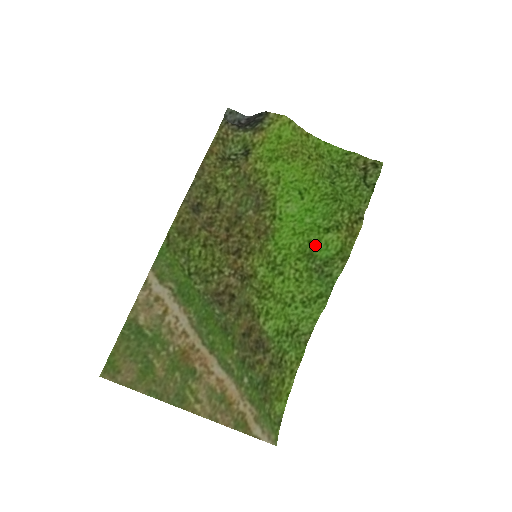
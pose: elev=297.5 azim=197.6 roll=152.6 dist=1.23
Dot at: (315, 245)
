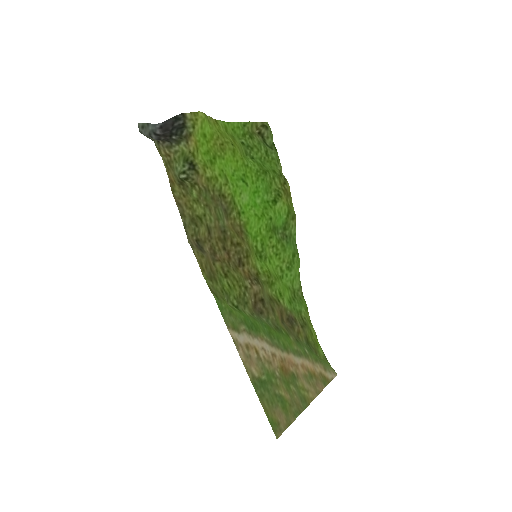
Dot at: (274, 219)
